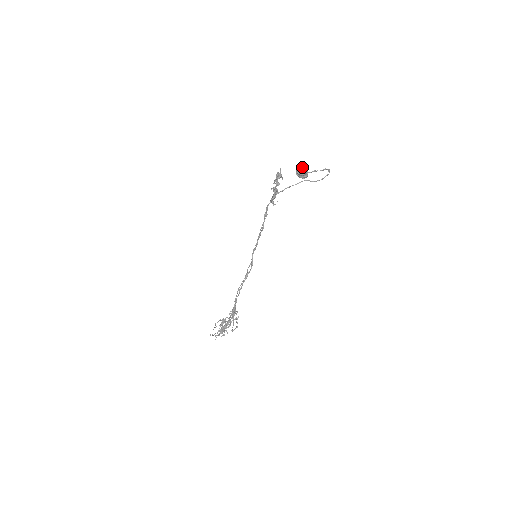
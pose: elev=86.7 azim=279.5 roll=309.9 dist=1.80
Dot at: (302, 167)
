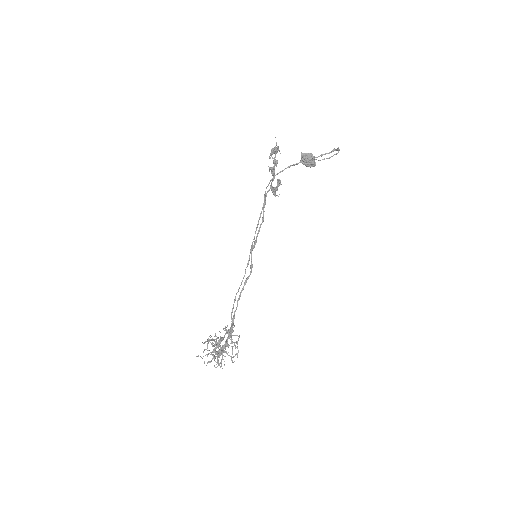
Dot at: occluded
